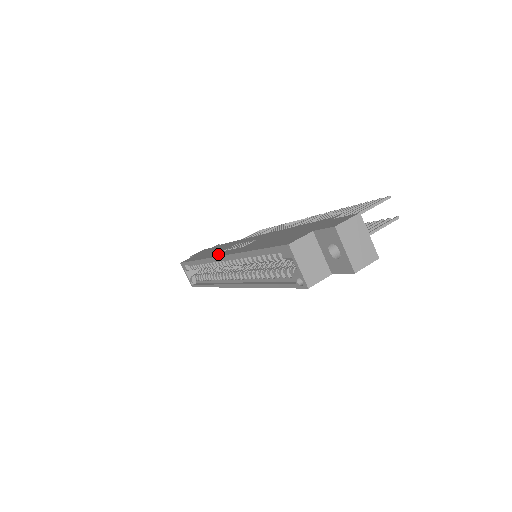
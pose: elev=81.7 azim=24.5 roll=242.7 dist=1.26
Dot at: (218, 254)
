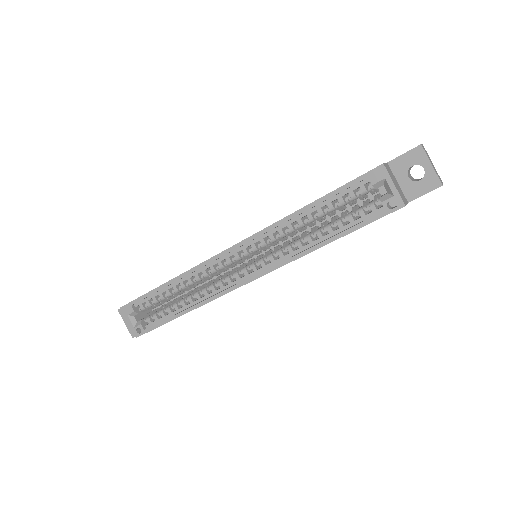
Dot at: occluded
